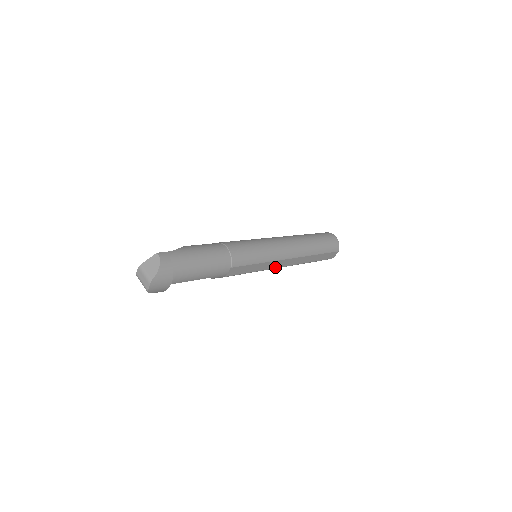
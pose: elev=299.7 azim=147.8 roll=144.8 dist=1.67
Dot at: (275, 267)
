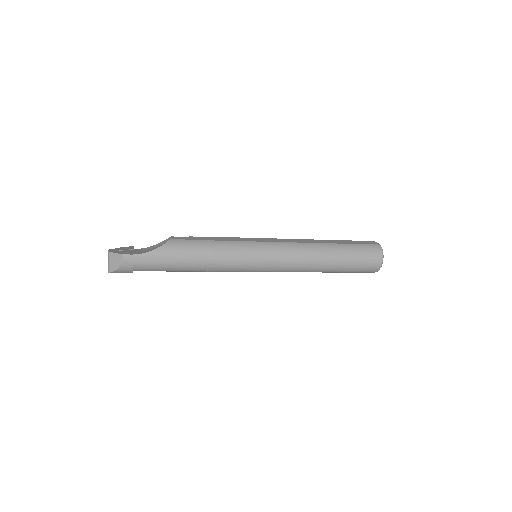
Dot at: occluded
